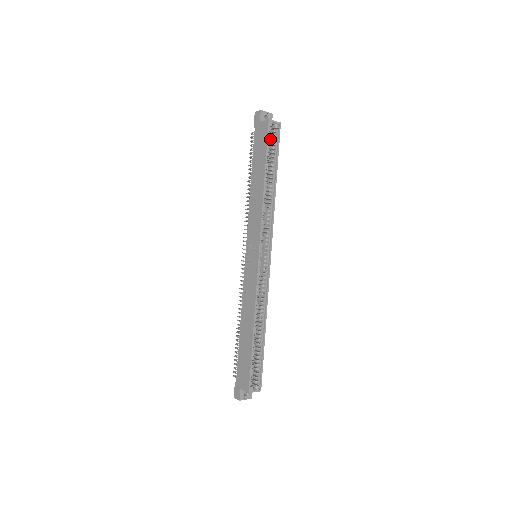
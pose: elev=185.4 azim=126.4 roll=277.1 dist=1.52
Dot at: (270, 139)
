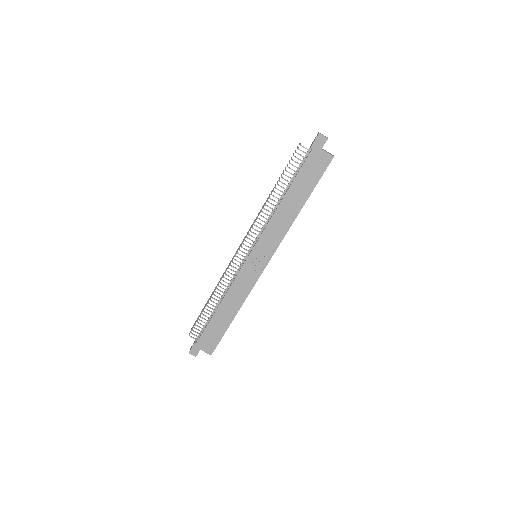
Dot at: (322, 171)
